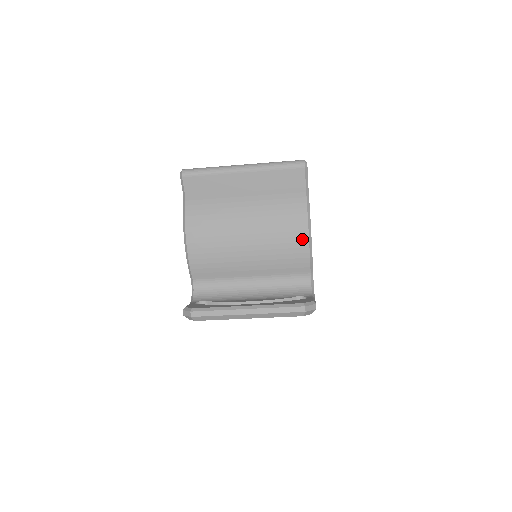
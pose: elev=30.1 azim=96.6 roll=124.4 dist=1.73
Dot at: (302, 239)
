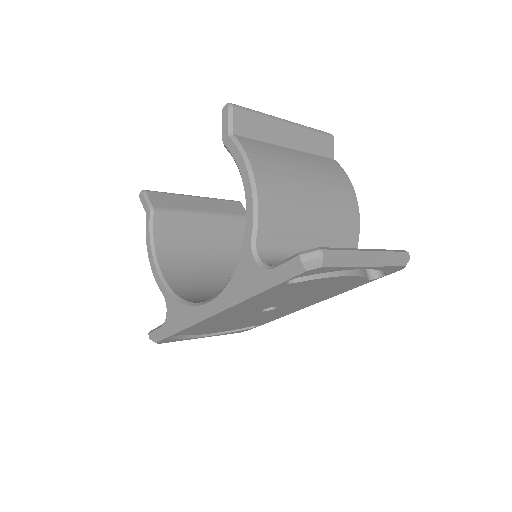
Dot at: (353, 203)
